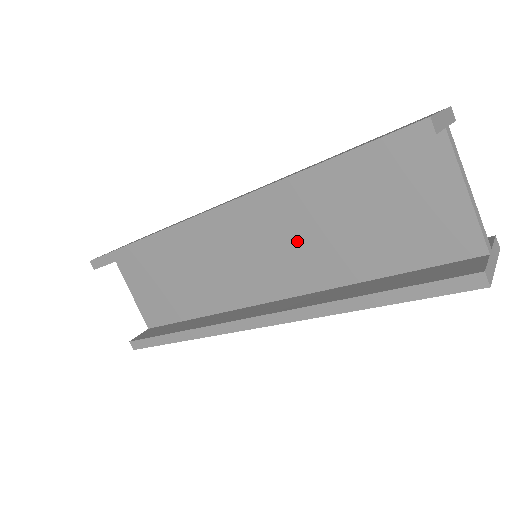
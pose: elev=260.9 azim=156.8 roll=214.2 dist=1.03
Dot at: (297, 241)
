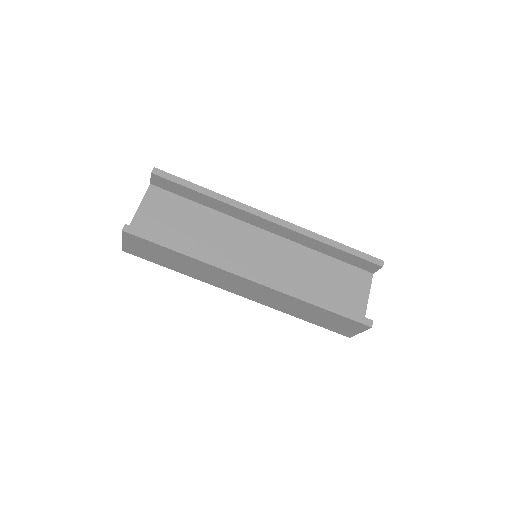
Dot at: (288, 265)
